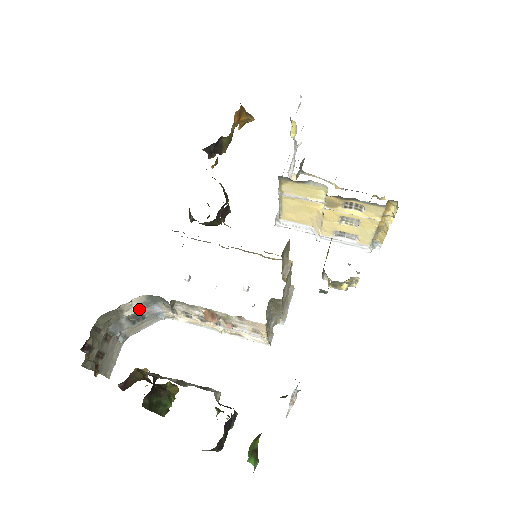
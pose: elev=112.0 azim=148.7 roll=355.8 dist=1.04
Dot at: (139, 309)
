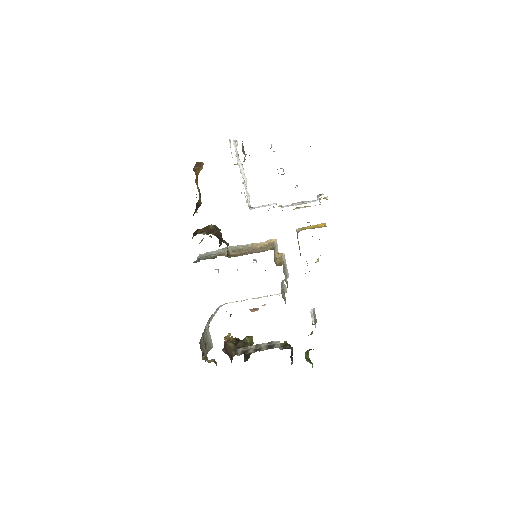
Dot at: occluded
